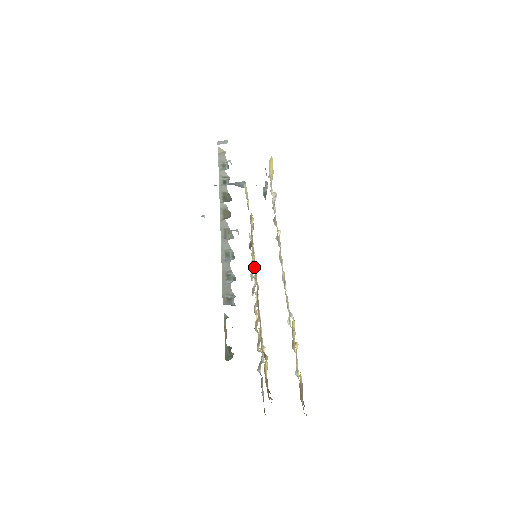
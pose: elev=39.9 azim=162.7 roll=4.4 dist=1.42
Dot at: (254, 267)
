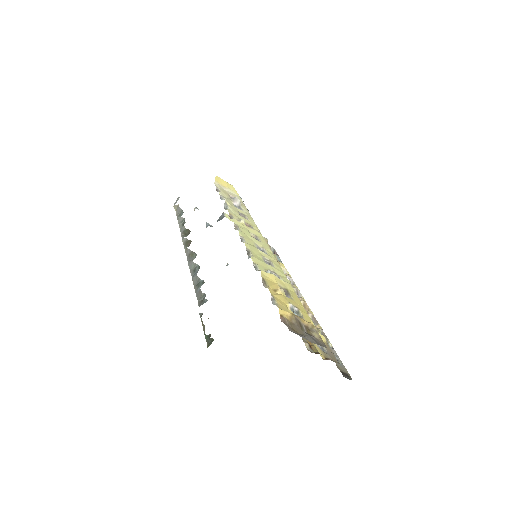
Dot at: occluded
